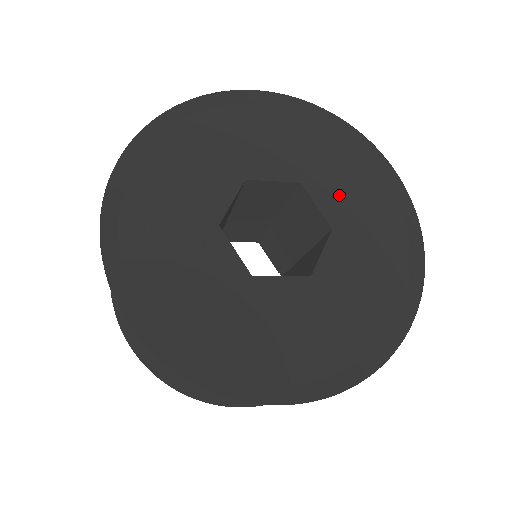
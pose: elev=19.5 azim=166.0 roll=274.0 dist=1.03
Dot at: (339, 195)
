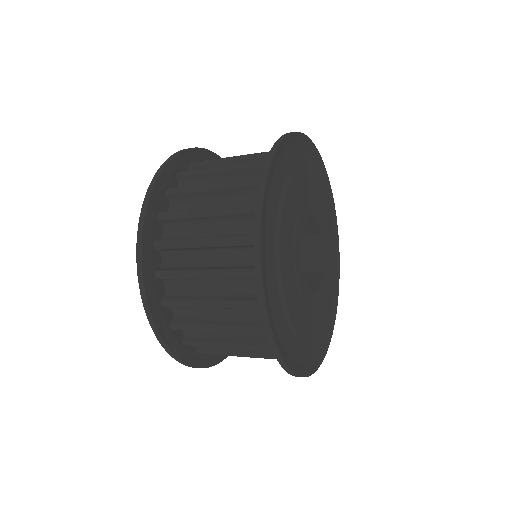
Dot at: (319, 206)
